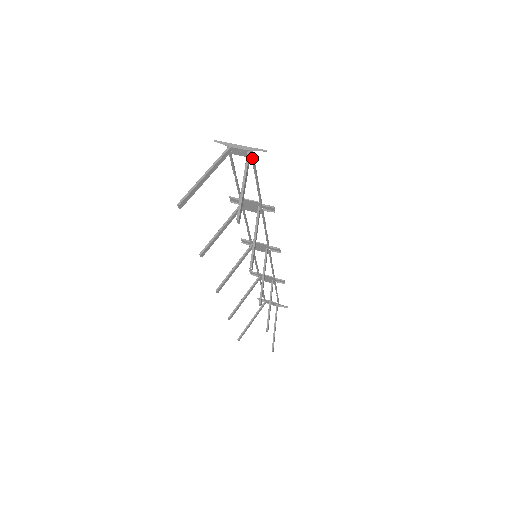
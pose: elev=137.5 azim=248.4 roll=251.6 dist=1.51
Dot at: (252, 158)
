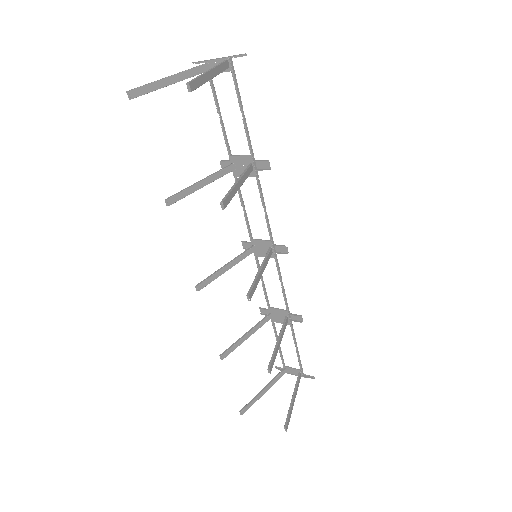
Dot at: (232, 72)
